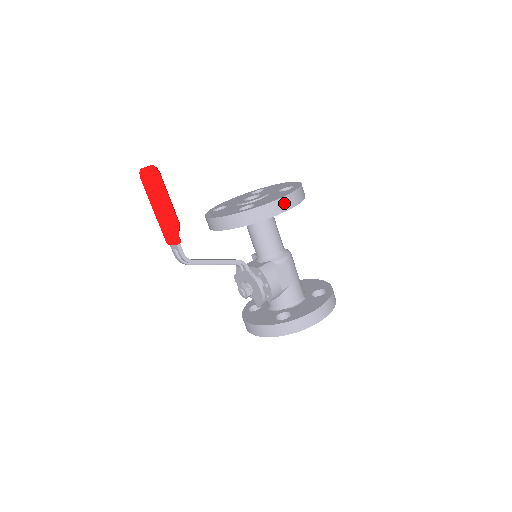
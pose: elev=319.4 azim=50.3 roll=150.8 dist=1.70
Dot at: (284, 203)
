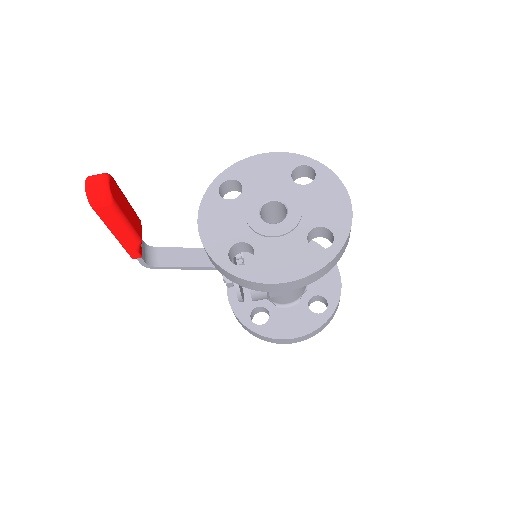
Dot at: (287, 286)
